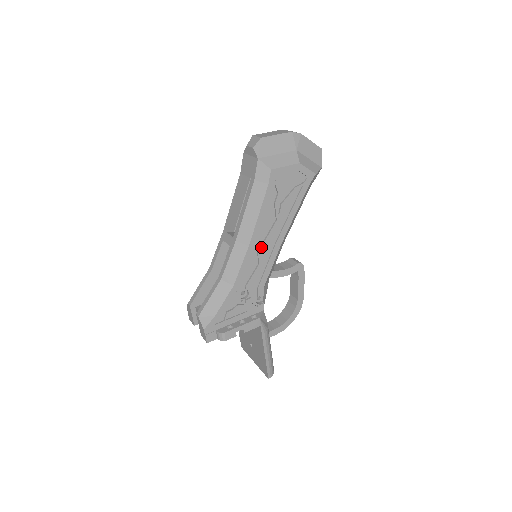
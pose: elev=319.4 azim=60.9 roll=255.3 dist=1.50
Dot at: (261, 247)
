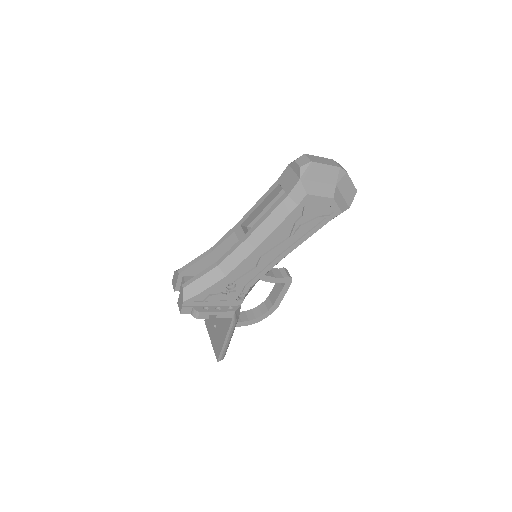
Dot at: (265, 254)
